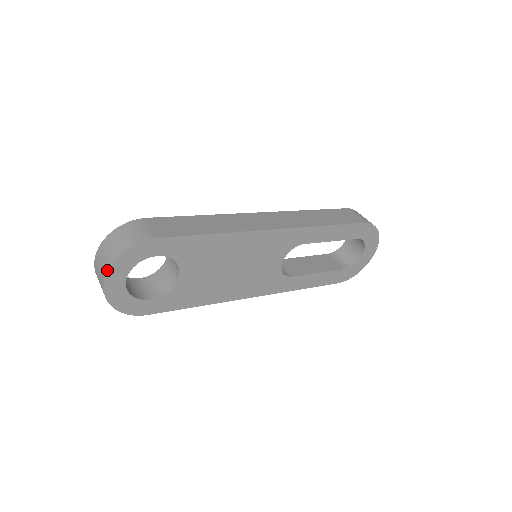
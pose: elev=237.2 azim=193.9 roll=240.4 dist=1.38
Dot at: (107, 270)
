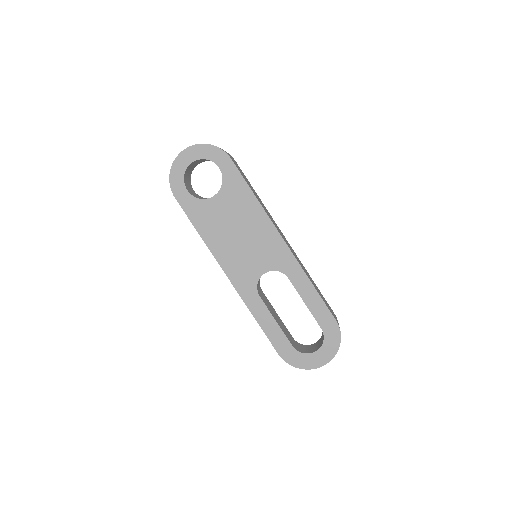
Dot at: occluded
